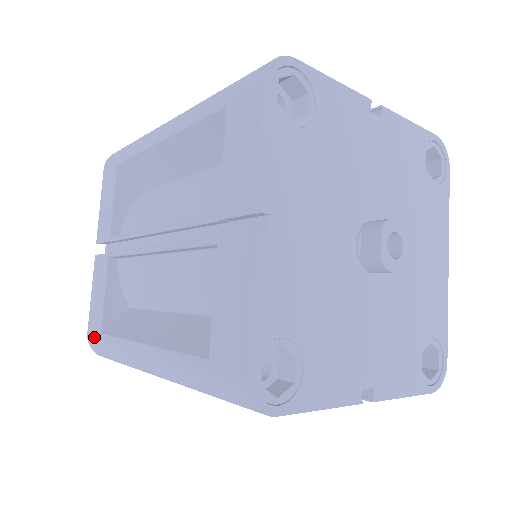
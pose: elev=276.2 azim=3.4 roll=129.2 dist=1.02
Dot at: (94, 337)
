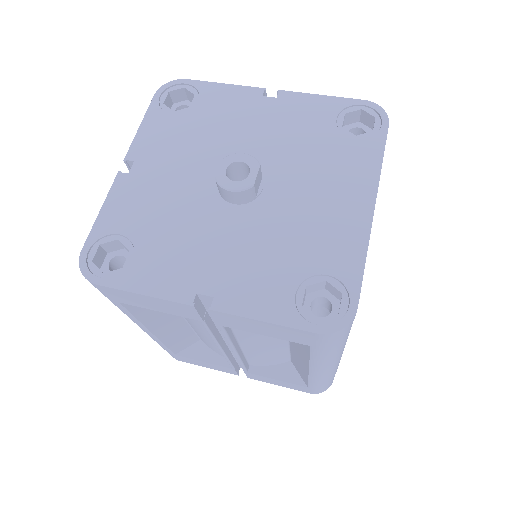
Dot at: occluded
